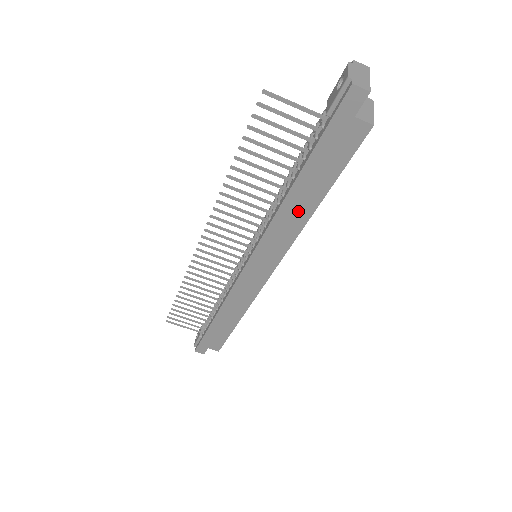
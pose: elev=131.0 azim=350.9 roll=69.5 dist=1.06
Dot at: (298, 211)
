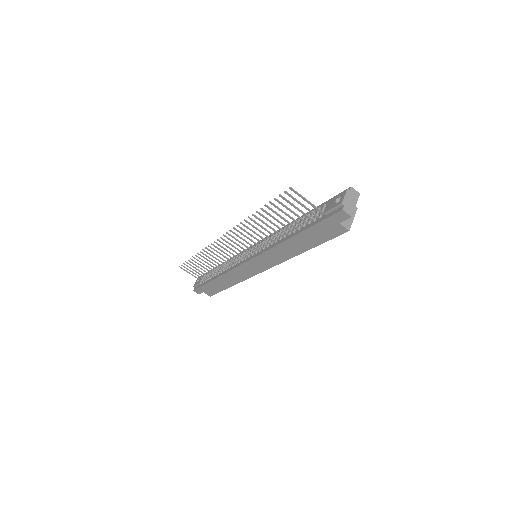
Dot at: (291, 249)
